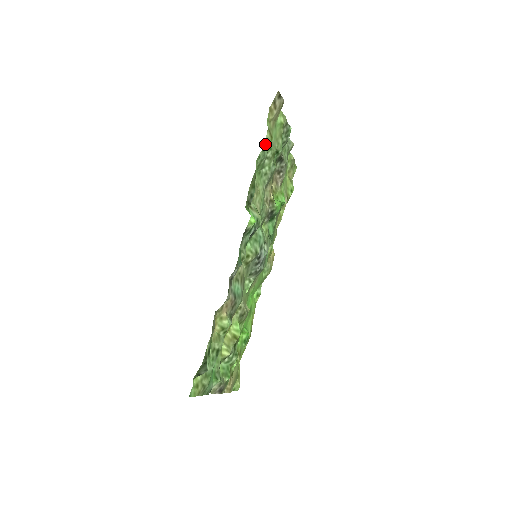
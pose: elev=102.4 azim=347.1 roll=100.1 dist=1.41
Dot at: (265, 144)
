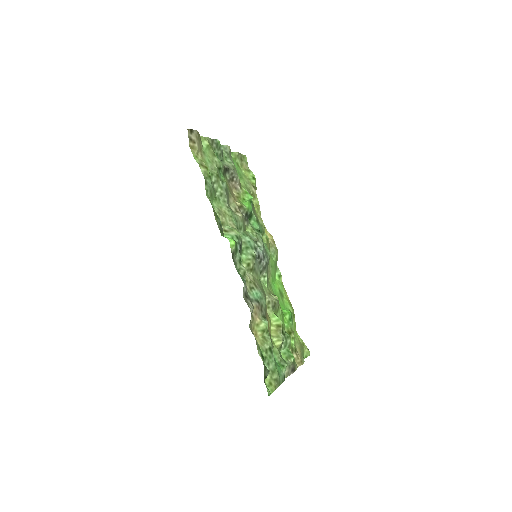
Dot at: (204, 178)
